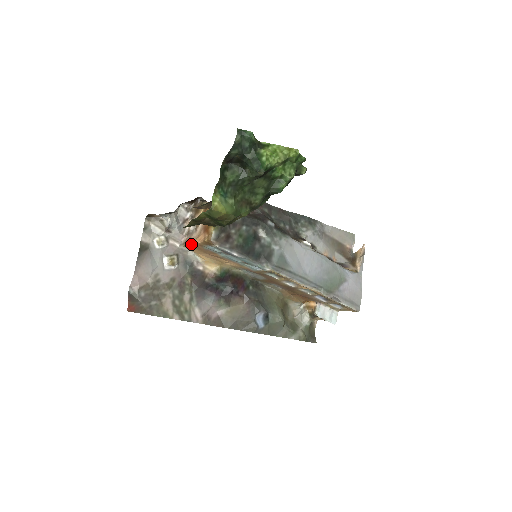
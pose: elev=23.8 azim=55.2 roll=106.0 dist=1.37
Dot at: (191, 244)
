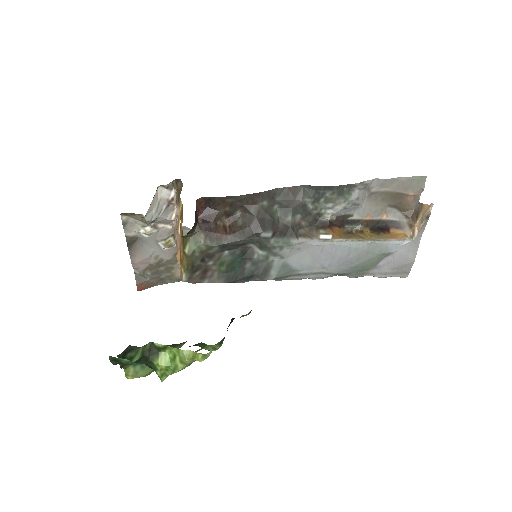
Dot at: (177, 244)
